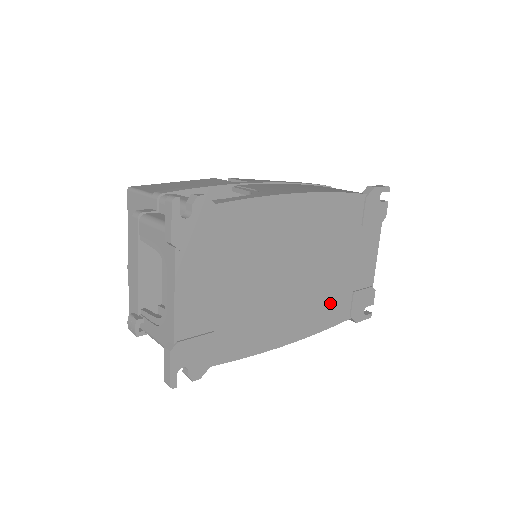
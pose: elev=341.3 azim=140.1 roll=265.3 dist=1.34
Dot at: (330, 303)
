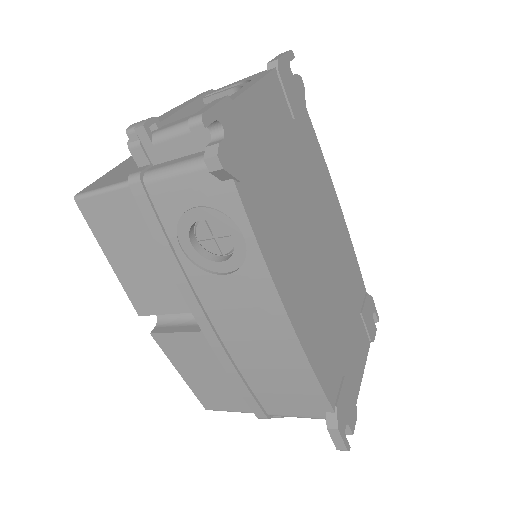
Dot at: (327, 347)
